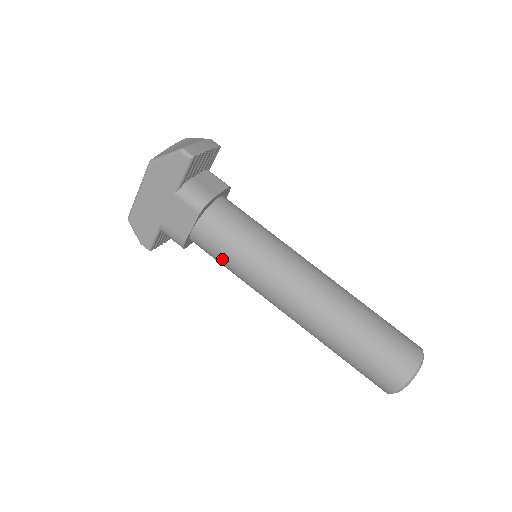
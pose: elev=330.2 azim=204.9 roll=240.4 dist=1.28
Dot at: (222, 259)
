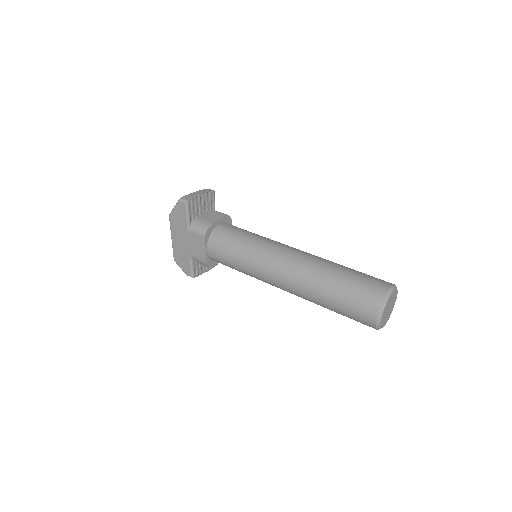
Dot at: (230, 264)
